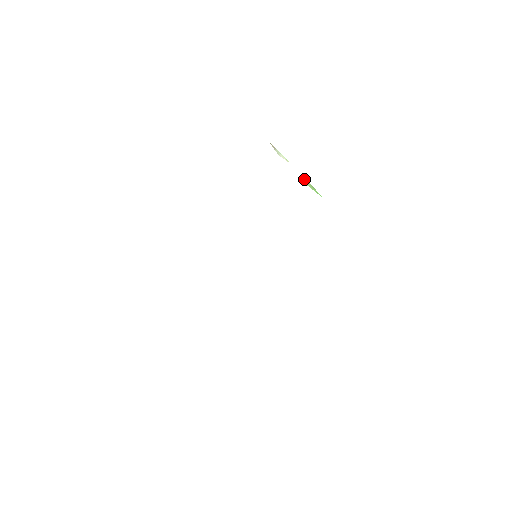
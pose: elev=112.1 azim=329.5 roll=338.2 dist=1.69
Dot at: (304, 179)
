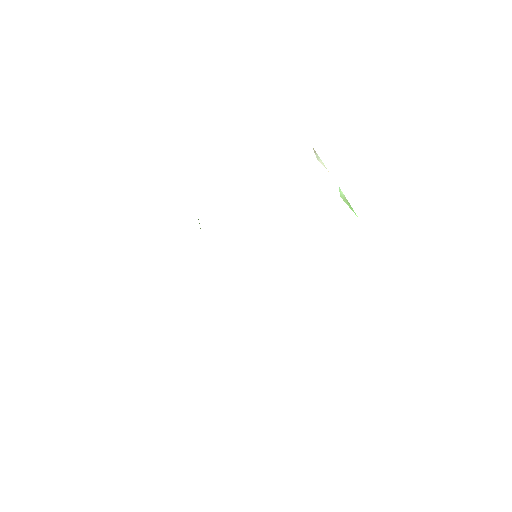
Dot at: (340, 191)
